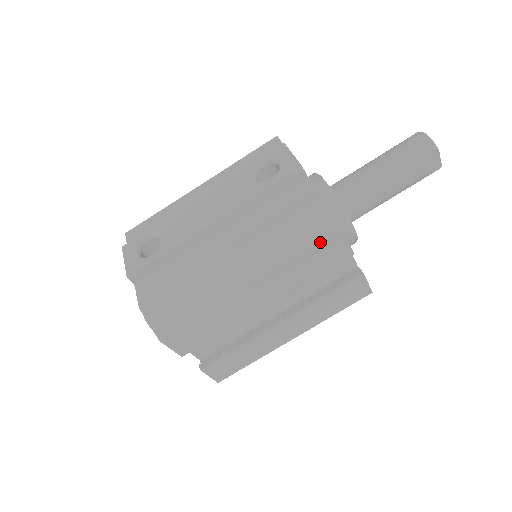
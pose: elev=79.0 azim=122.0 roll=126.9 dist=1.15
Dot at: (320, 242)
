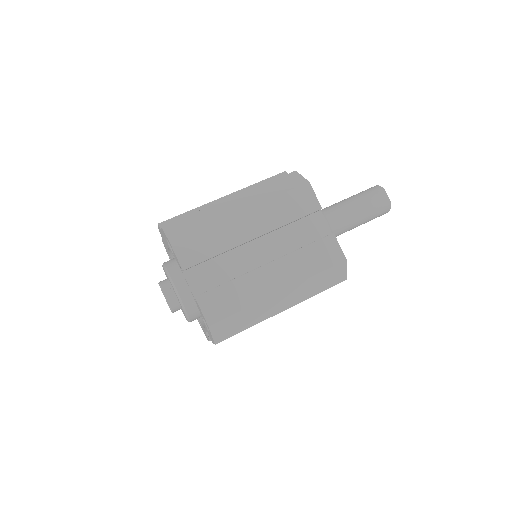
Dot at: (294, 188)
